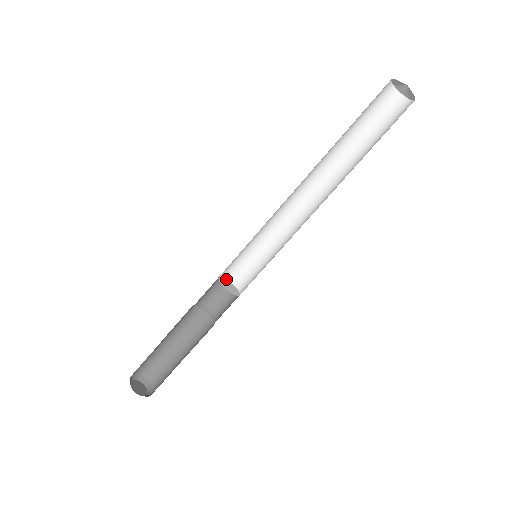
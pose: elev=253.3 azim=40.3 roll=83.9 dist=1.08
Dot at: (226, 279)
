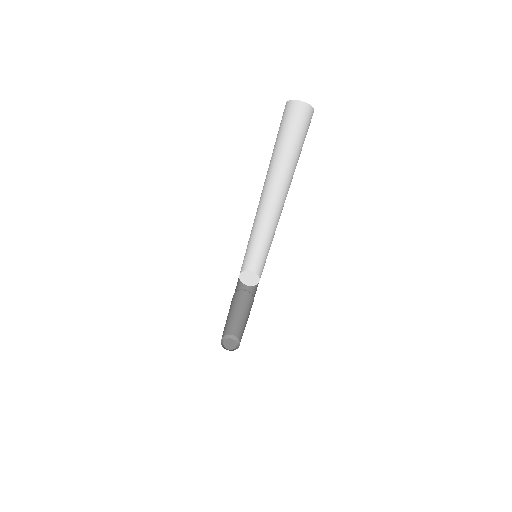
Dot at: (244, 272)
